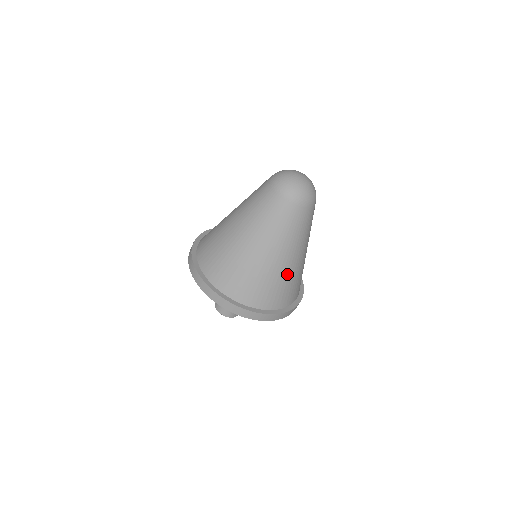
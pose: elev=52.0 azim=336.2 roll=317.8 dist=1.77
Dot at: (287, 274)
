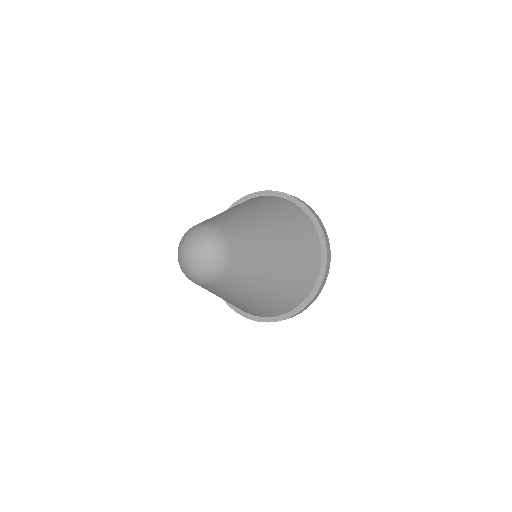
Dot at: occluded
